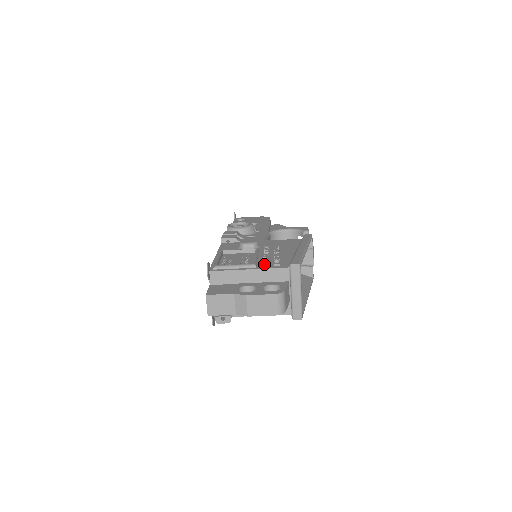
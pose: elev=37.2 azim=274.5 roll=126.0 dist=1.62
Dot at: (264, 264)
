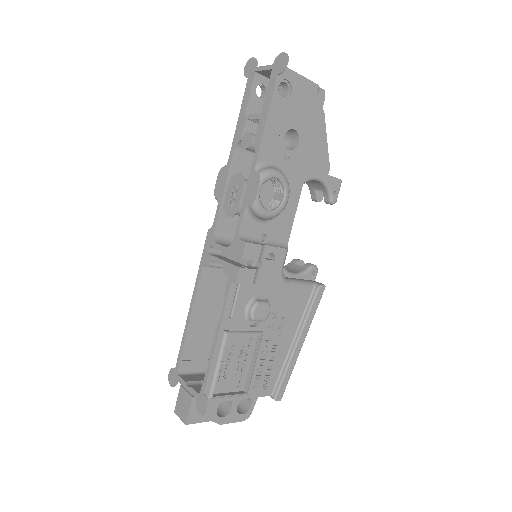
Dot at: (255, 385)
